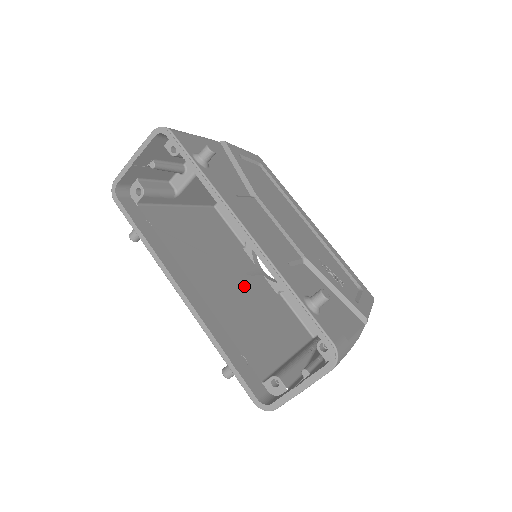
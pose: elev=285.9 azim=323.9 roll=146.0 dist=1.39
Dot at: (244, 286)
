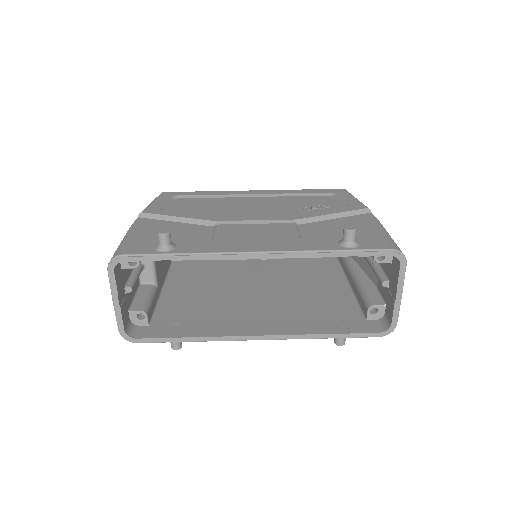
Dot at: (267, 282)
